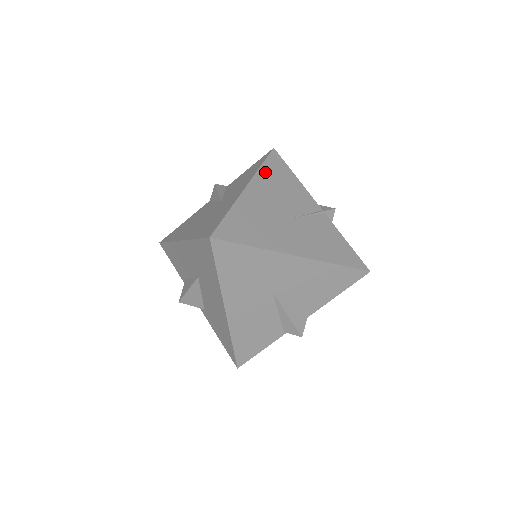
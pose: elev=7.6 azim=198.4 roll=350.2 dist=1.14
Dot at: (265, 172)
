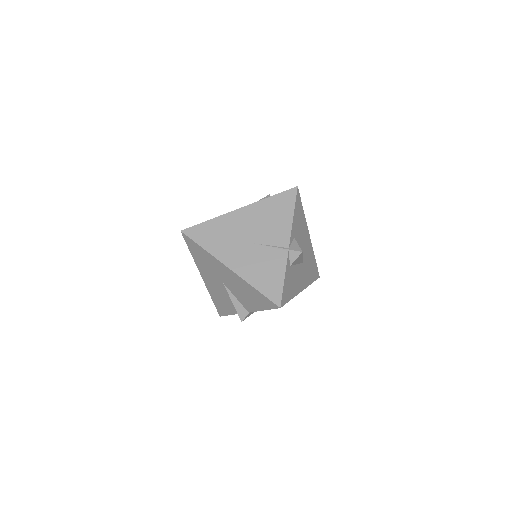
Dot at: (267, 203)
